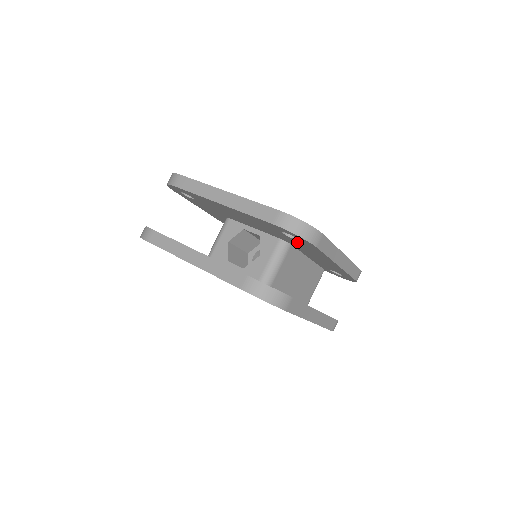
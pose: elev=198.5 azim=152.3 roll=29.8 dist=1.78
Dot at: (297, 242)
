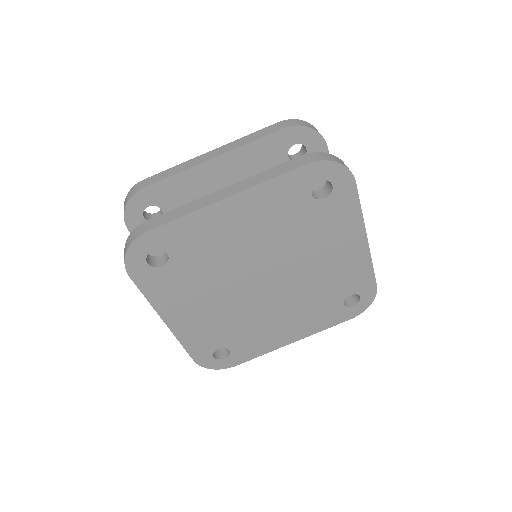
Dot at: occluded
